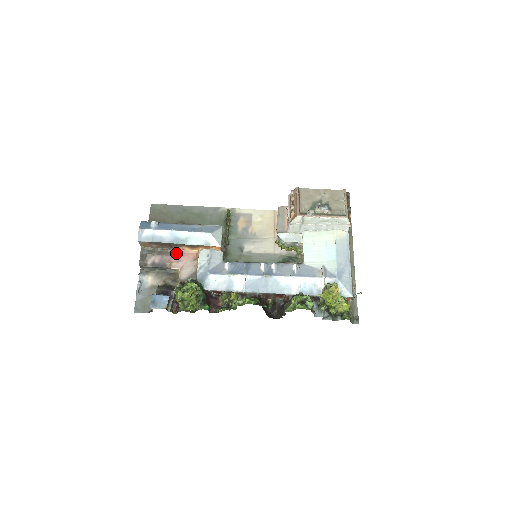
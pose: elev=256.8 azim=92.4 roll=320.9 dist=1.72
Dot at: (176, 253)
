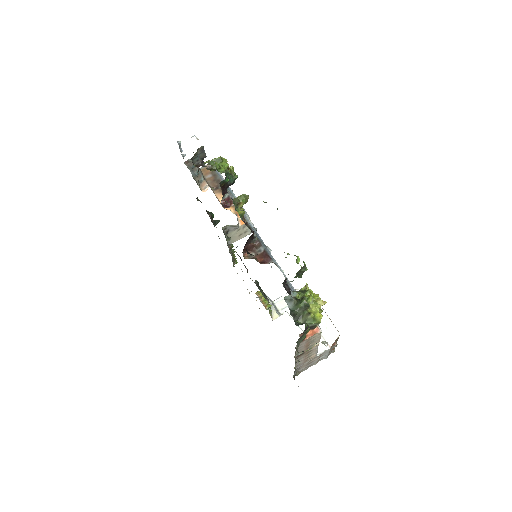
Dot at: (213, 191)
